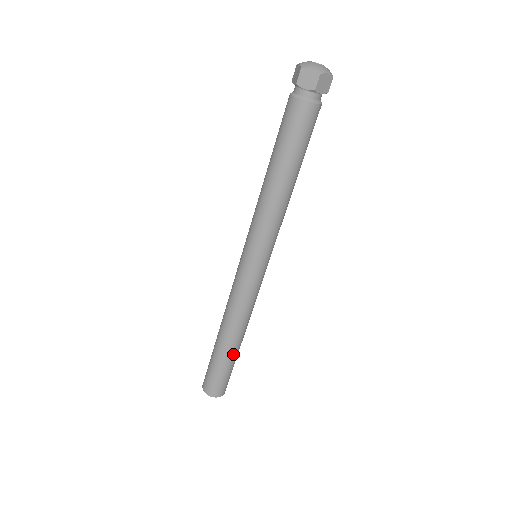
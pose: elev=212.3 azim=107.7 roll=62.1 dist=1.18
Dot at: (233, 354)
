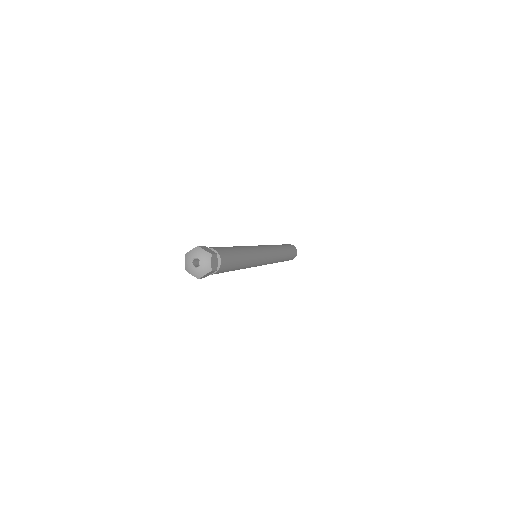
Dot at: (282, 261)
